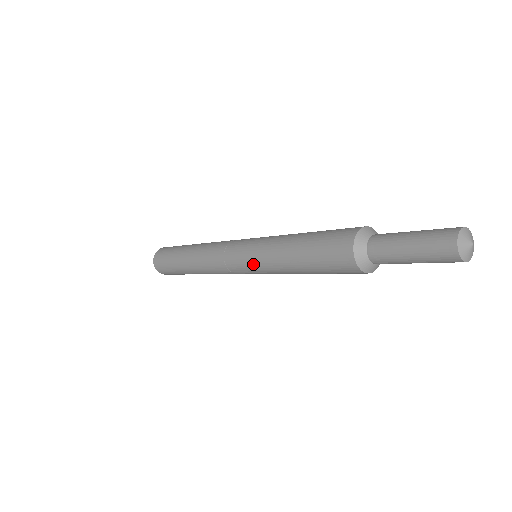
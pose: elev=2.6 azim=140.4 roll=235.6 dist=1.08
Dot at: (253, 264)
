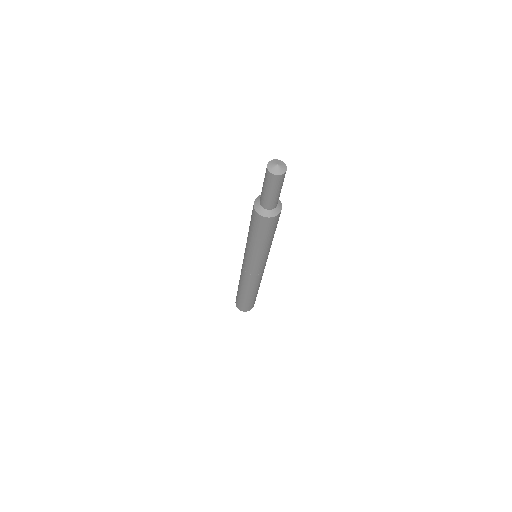
Dot at: (249, 259)
